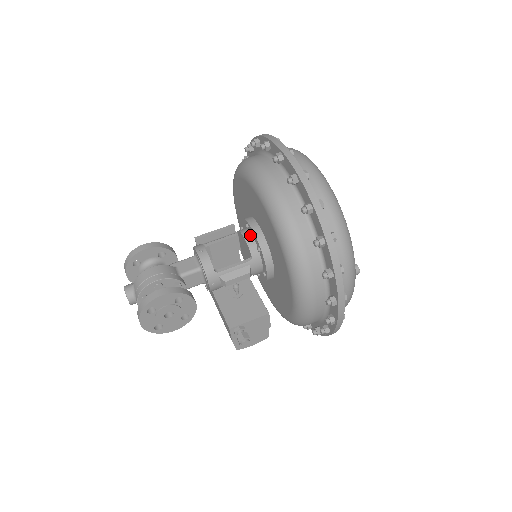
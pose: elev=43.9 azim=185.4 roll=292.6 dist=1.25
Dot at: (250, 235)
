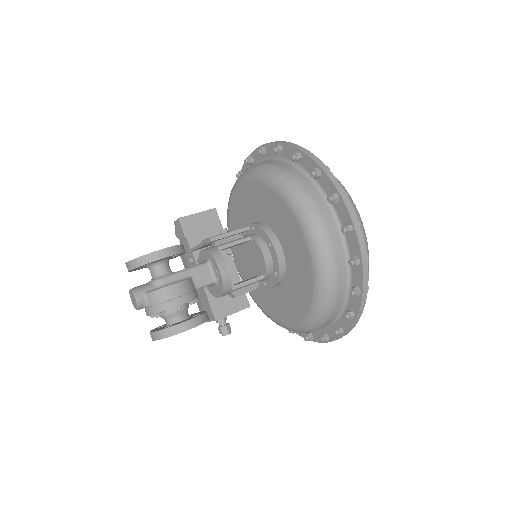
Dot at: (270, 255)
